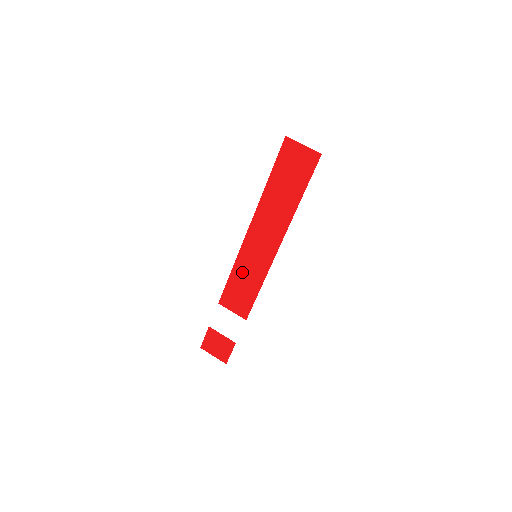
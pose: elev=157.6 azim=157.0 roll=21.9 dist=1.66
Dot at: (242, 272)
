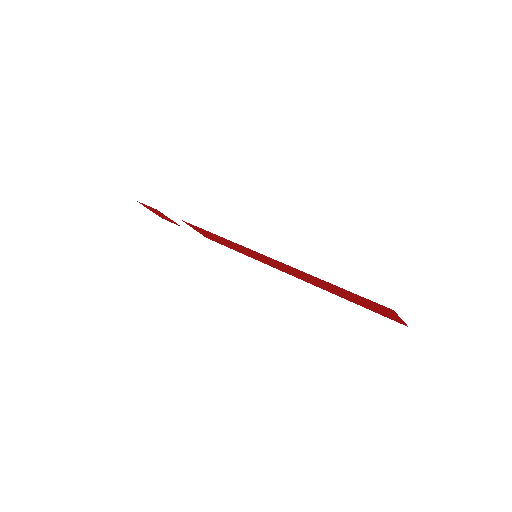
Dot at: (229, 243)
